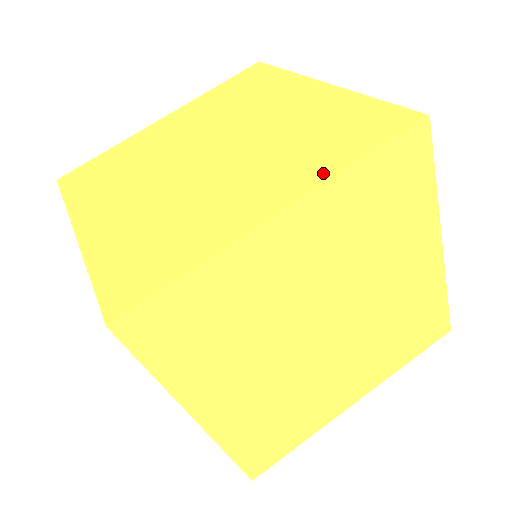
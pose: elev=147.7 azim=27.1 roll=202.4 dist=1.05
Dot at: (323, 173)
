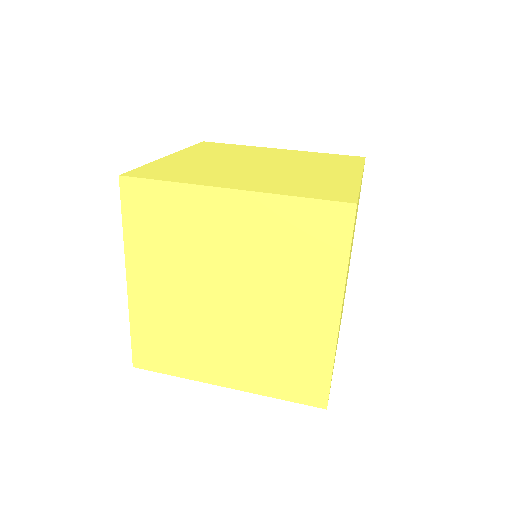
Dot at: (275, 191)
